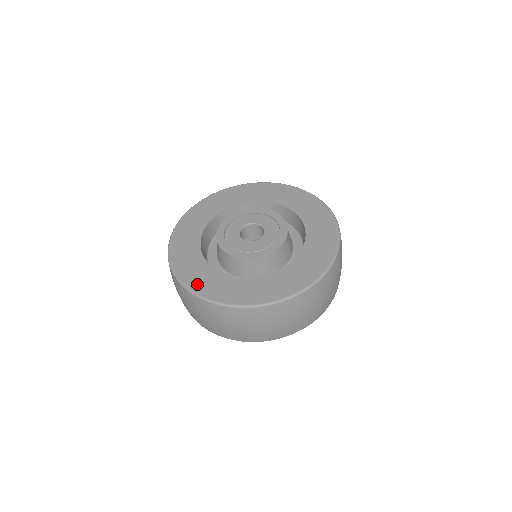
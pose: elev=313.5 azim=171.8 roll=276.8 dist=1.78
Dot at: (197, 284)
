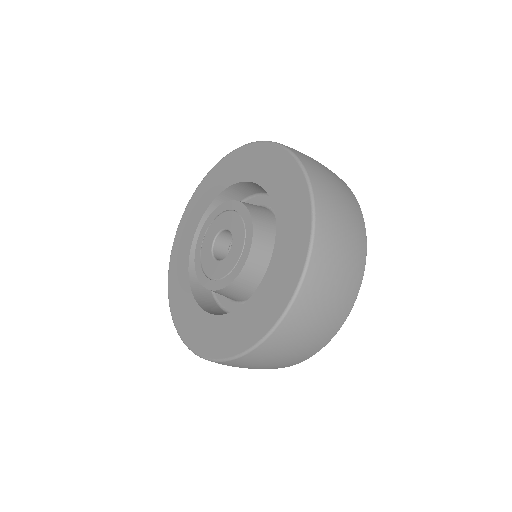
Dot at: (173, 268)
